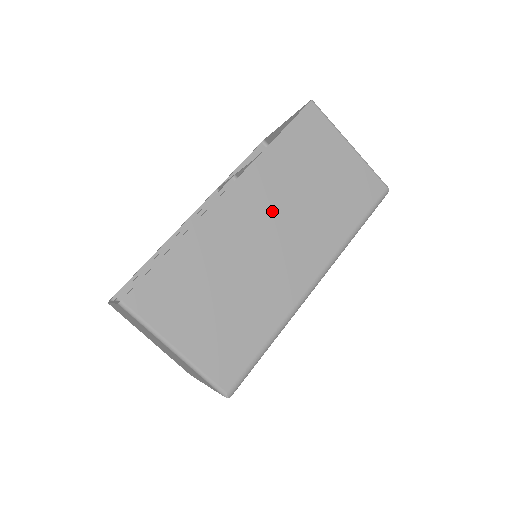
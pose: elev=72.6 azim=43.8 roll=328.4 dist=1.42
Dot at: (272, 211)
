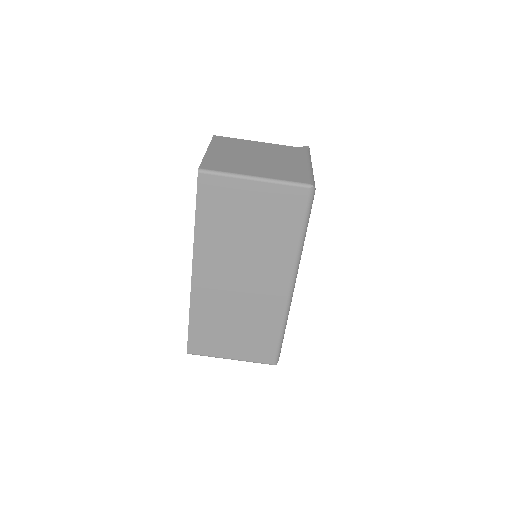
Dot at: (229, 267)
